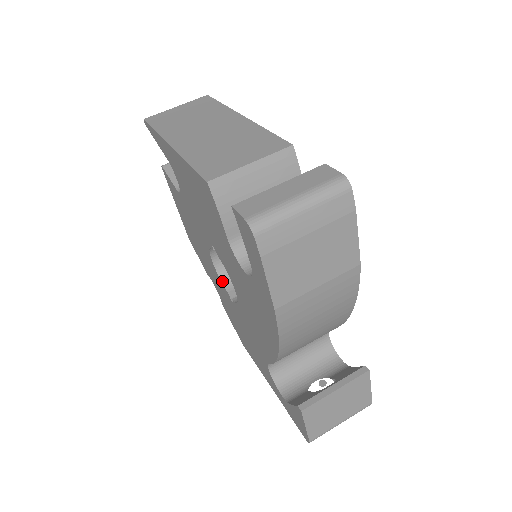
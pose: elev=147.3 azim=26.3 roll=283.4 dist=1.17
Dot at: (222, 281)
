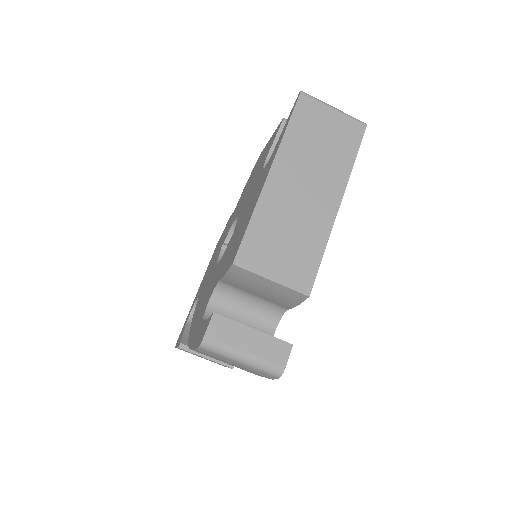
Dot at: (230, 230)
